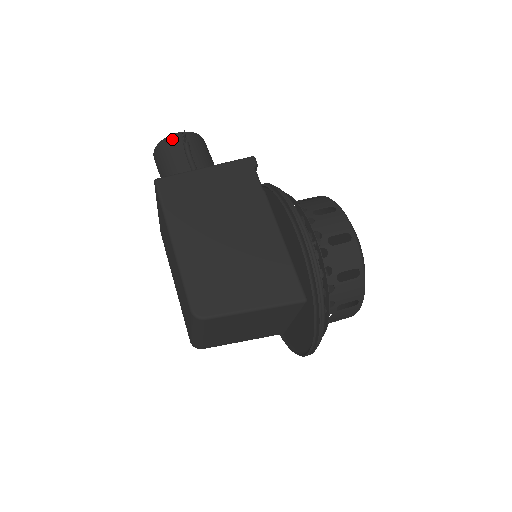
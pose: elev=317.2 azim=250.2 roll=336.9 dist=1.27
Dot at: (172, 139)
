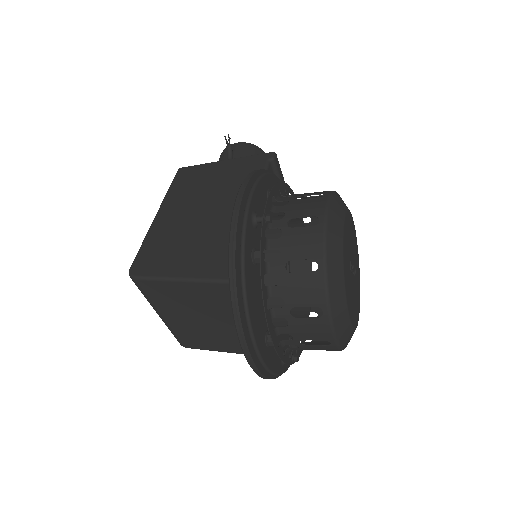
Dot at: occluded
